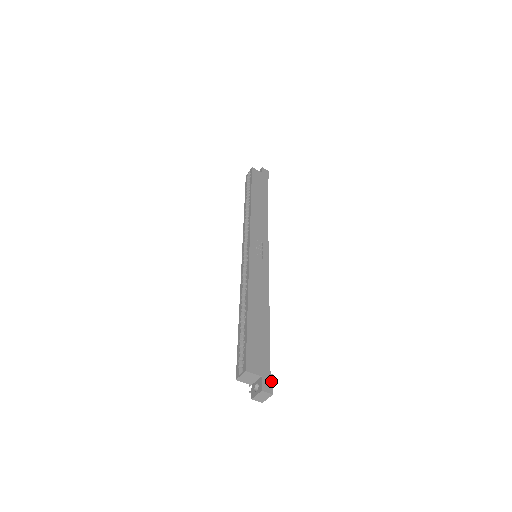
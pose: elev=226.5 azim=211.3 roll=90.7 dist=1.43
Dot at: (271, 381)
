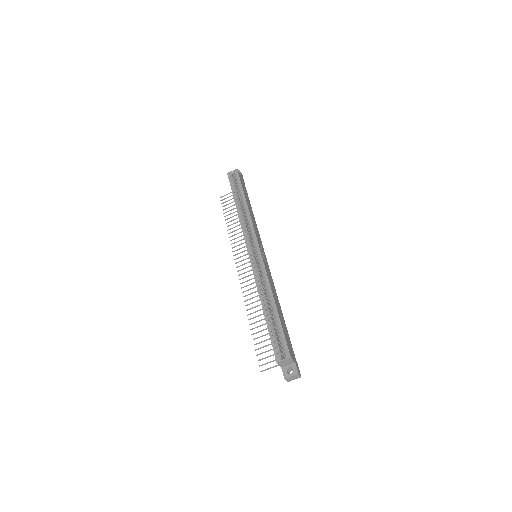
Dot at: (298, 367)
